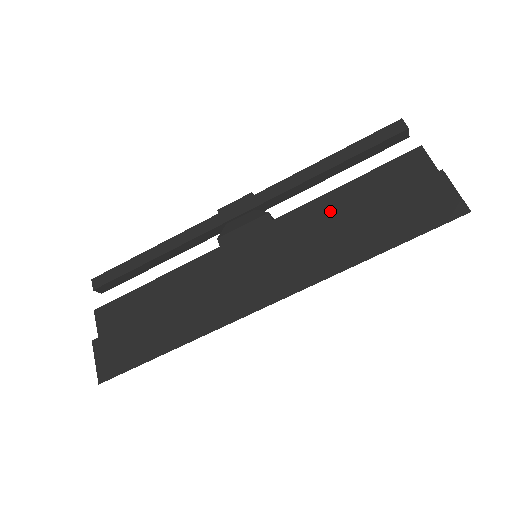
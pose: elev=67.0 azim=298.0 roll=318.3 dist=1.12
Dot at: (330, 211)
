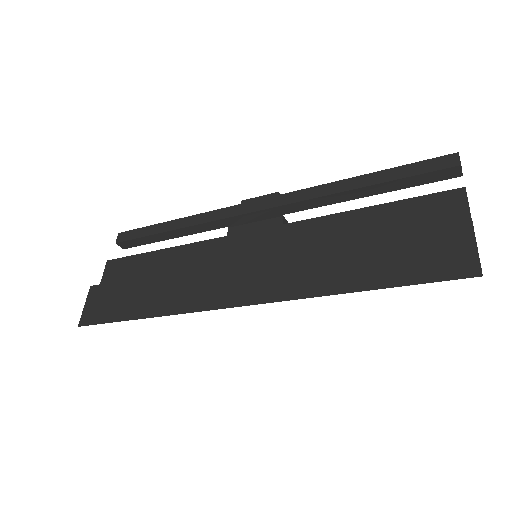
Dot at: (339, 231)
